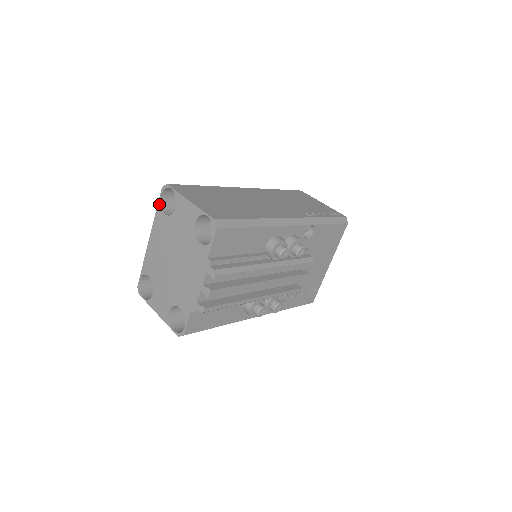
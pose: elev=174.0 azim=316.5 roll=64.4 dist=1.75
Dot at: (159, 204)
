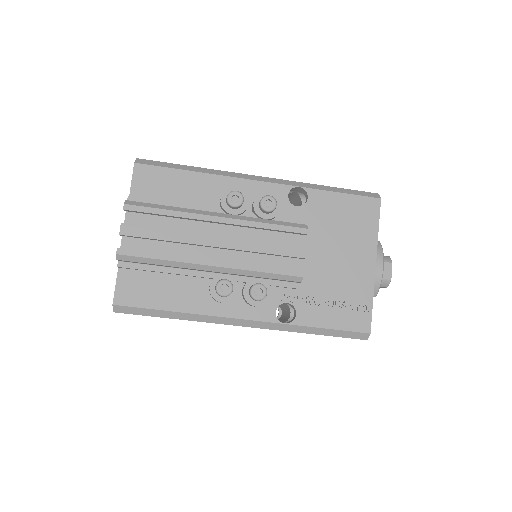
Dot at: occluded
